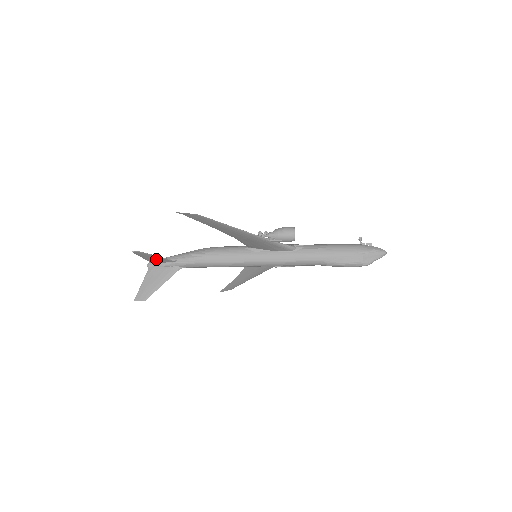
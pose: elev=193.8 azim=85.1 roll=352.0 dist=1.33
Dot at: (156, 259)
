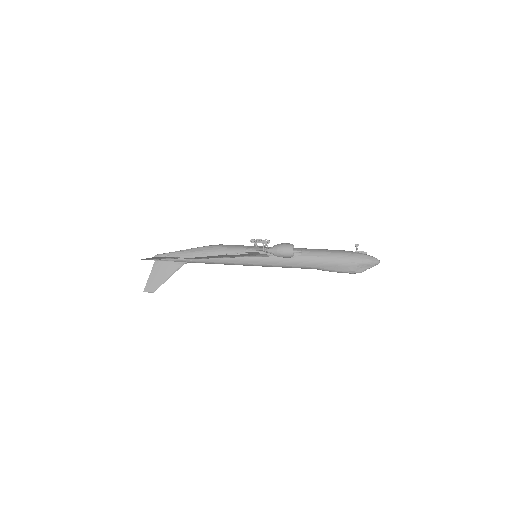
Dot at: occluded
